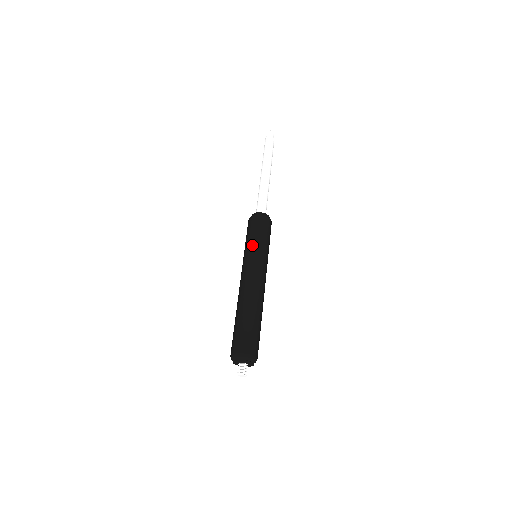
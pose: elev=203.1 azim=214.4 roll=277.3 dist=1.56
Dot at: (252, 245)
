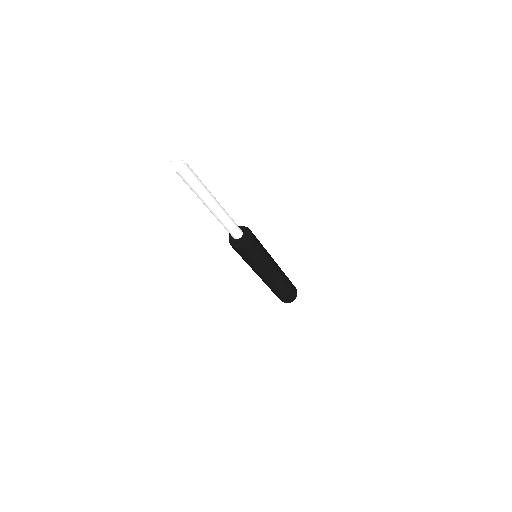
Dot at: (256, 264)
